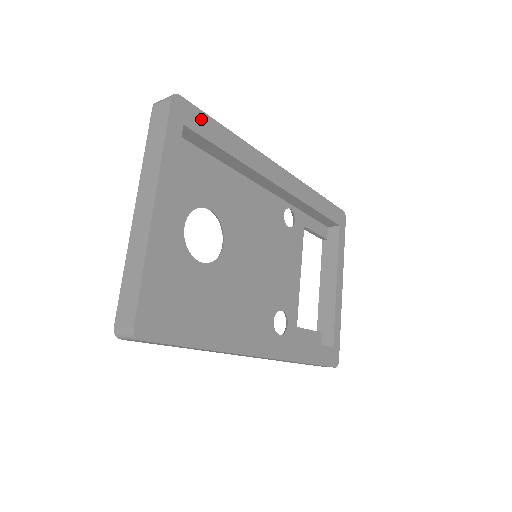
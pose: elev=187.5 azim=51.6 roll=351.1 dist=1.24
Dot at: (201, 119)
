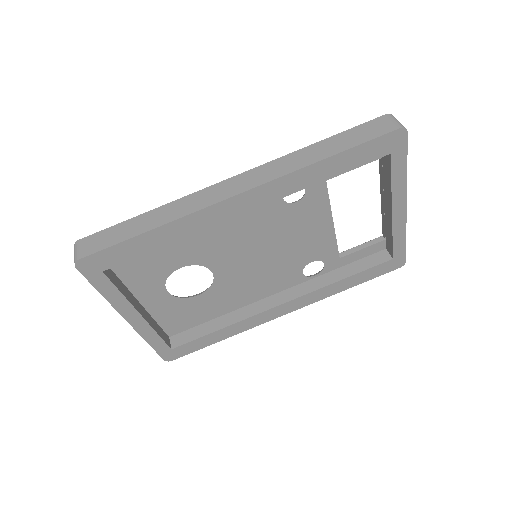
Dot at: (113, 253)
